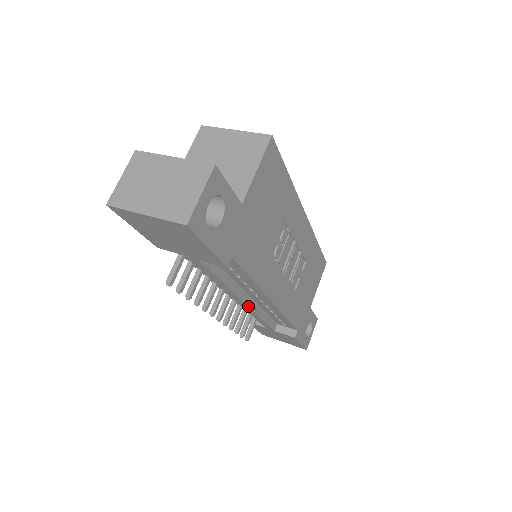
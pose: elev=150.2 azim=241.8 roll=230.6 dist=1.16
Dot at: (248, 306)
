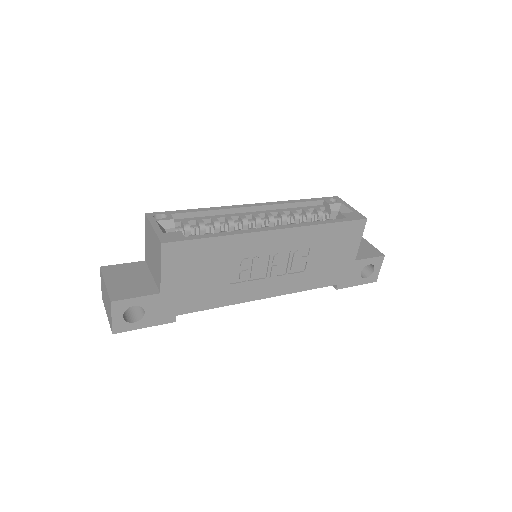
Dot at: occluded
